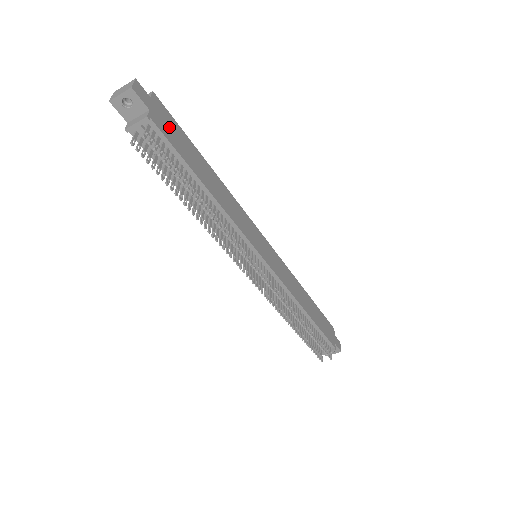
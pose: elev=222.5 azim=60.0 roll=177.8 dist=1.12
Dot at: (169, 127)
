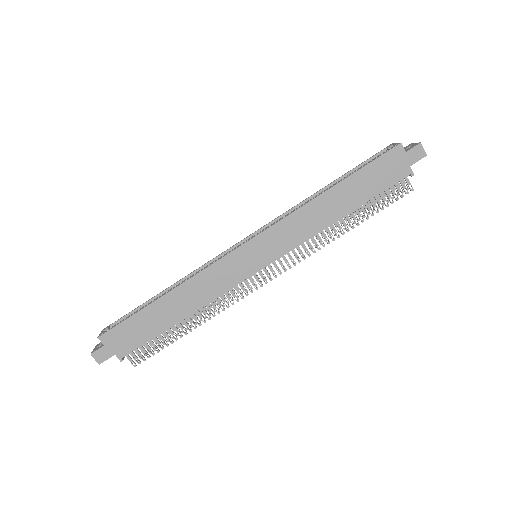
Dot at: (127, 337)
